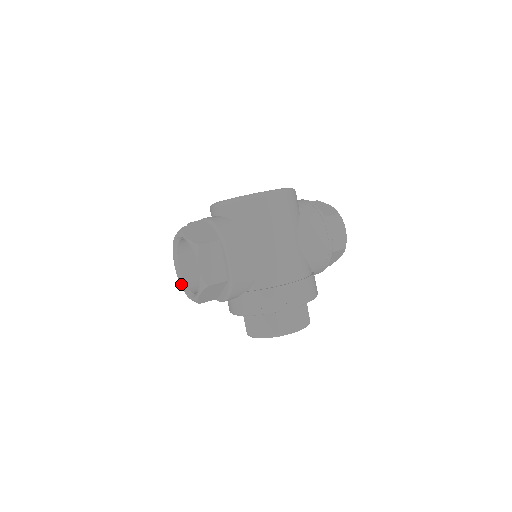
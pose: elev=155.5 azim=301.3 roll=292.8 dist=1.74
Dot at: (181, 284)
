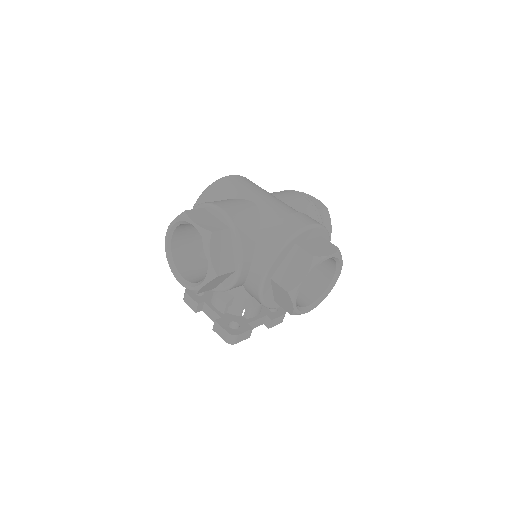
Dot at: (193, 287)
